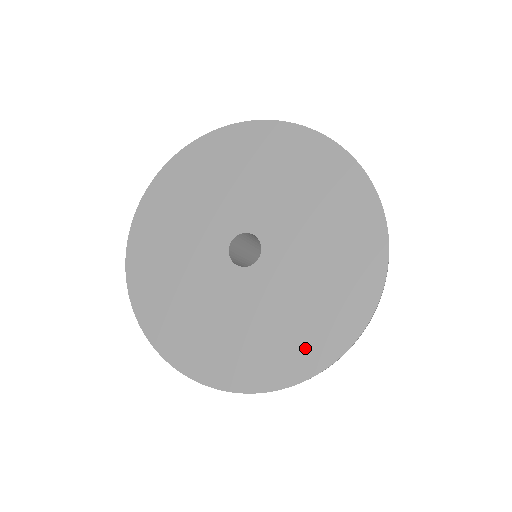
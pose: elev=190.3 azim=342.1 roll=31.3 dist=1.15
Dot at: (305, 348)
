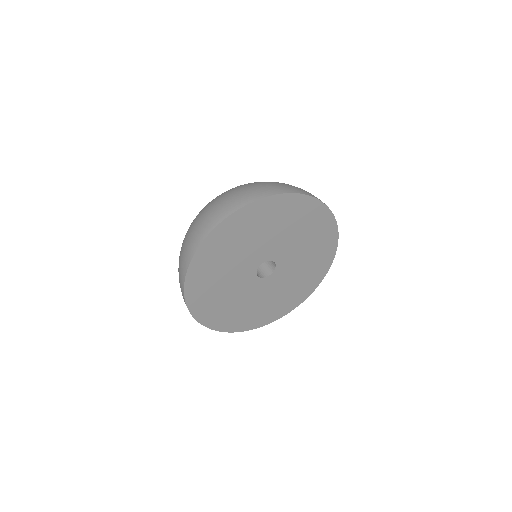
Dot at: (256, 319)
